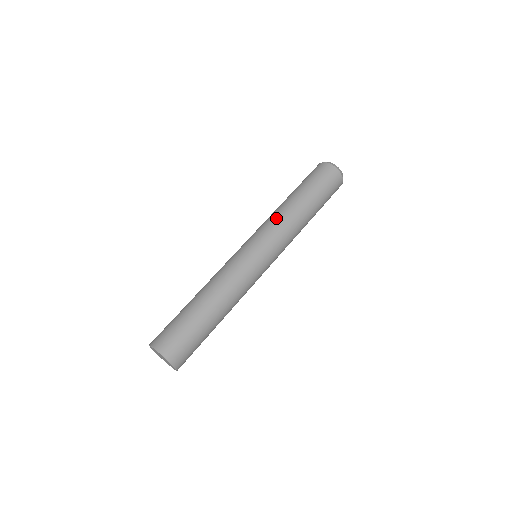
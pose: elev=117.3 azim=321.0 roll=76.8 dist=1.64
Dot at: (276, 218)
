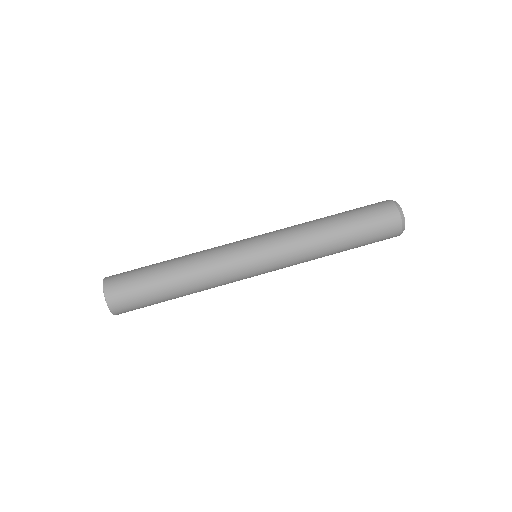
Dot at: (294, 226)
